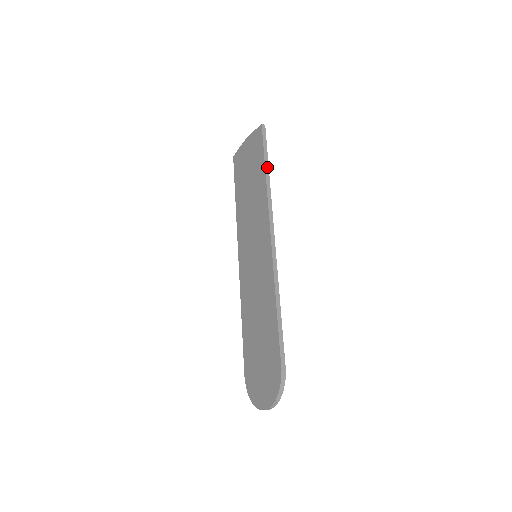
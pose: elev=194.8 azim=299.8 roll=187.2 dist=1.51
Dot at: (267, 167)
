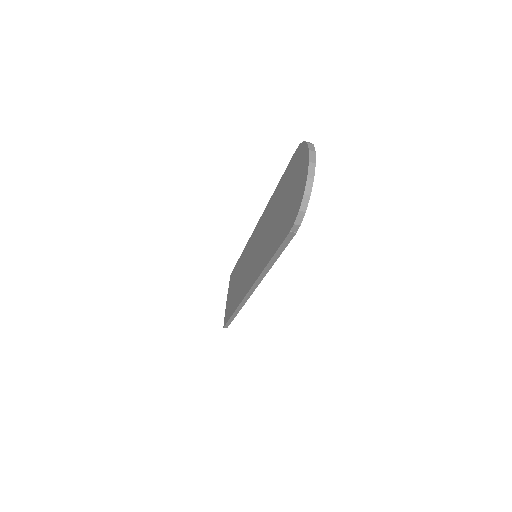
Dot at: occluded
